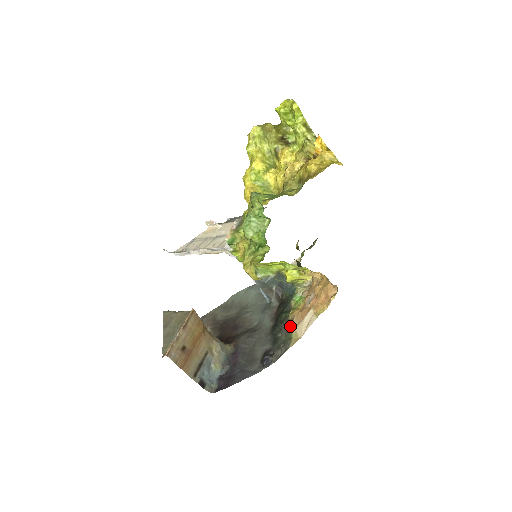
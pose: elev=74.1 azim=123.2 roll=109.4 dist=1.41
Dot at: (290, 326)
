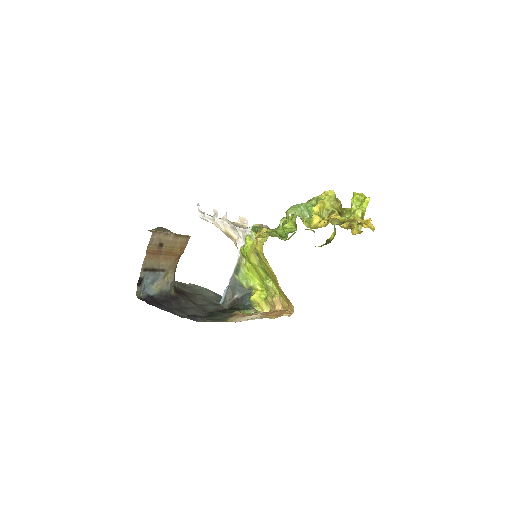
Dot at: (231, 316)
